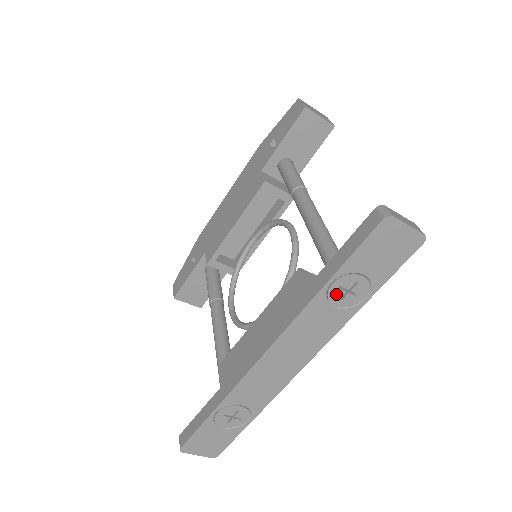
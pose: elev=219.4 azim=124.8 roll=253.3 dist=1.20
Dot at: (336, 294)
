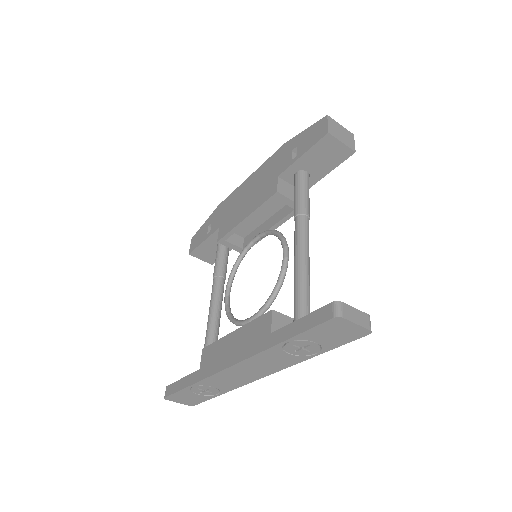
Dot at: (291, 348)
